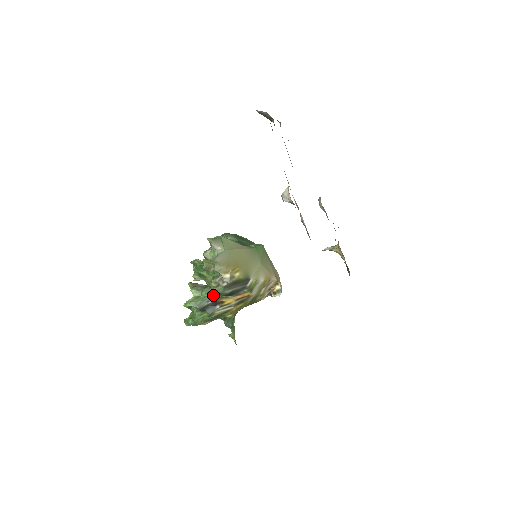
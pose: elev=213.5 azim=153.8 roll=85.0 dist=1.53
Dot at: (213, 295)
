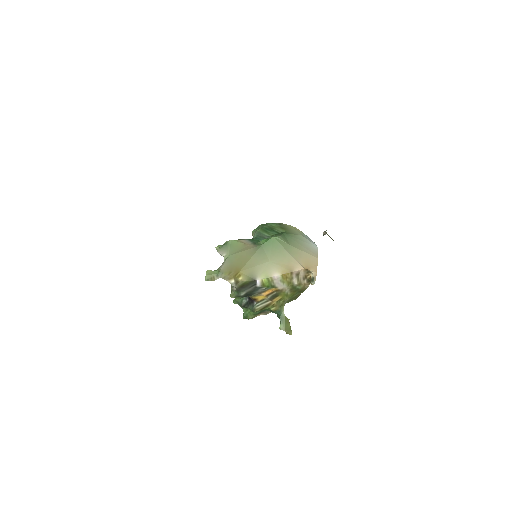
Dot at: (235, 297)
